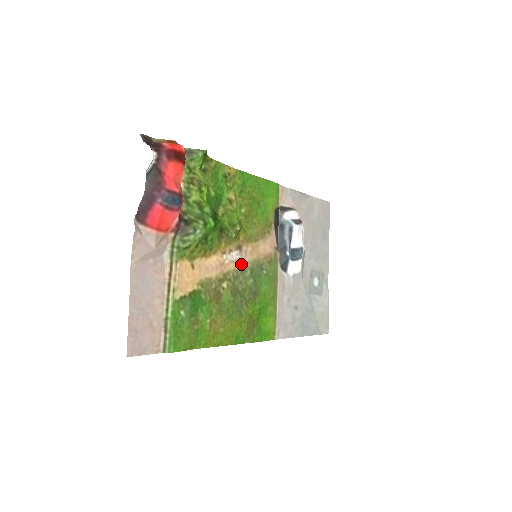
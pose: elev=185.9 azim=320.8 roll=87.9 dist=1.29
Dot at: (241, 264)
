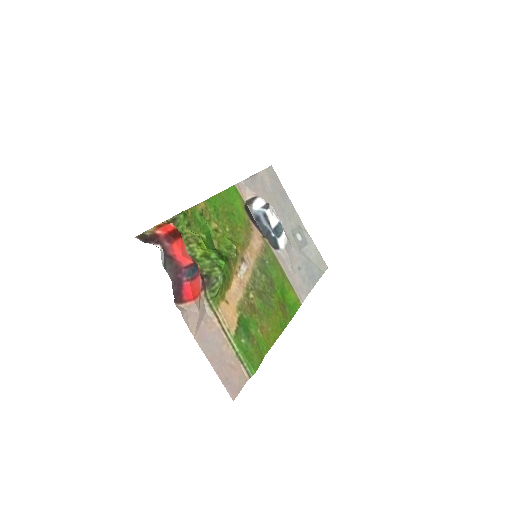
Dot at: (250, 270)
